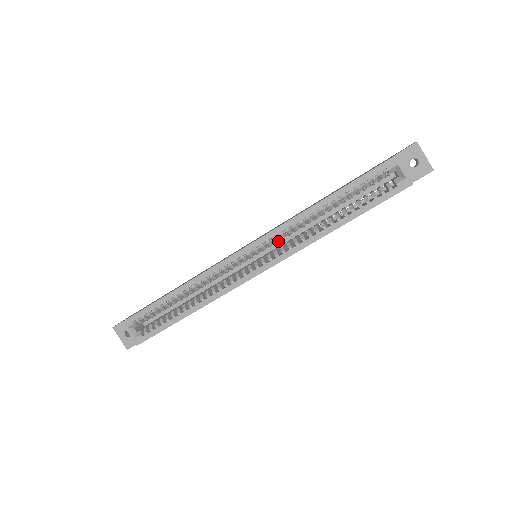
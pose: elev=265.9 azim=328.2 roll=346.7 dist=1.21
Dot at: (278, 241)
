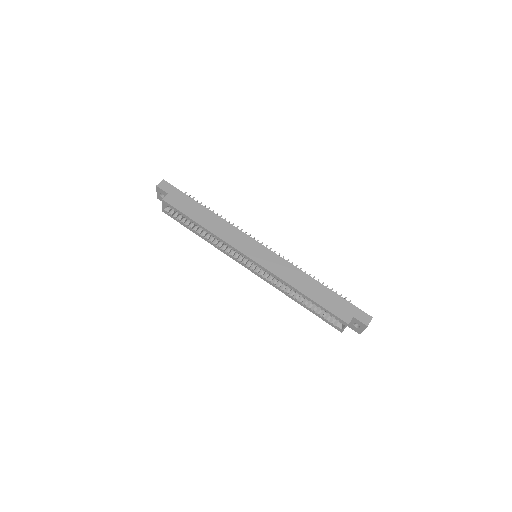
Dot at: occluded
